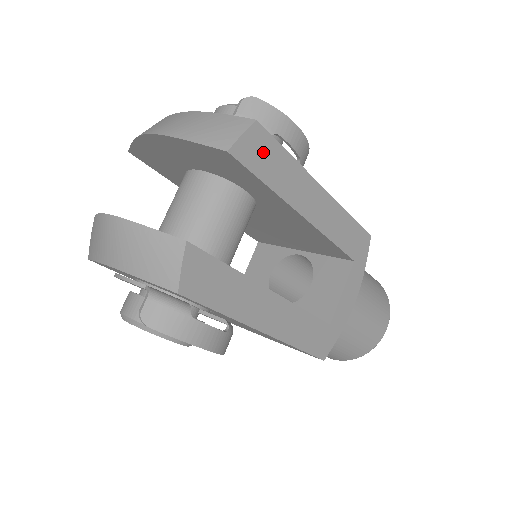
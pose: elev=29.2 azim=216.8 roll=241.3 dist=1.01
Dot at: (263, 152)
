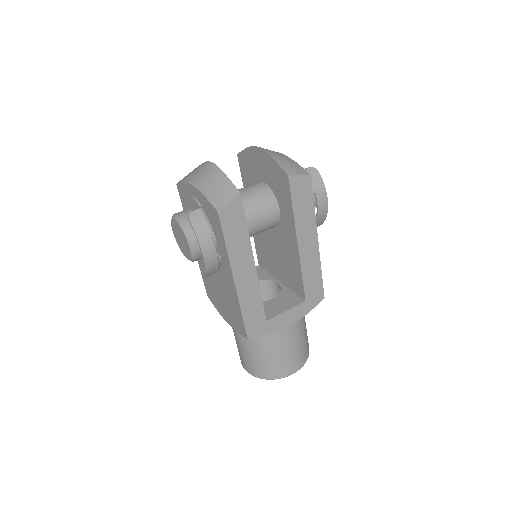
Dot at: (303, 192)
